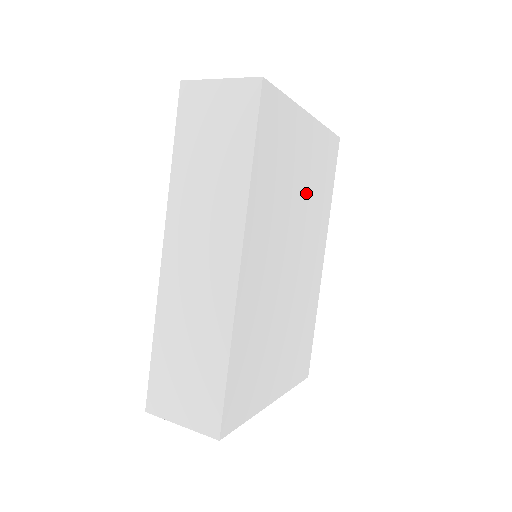
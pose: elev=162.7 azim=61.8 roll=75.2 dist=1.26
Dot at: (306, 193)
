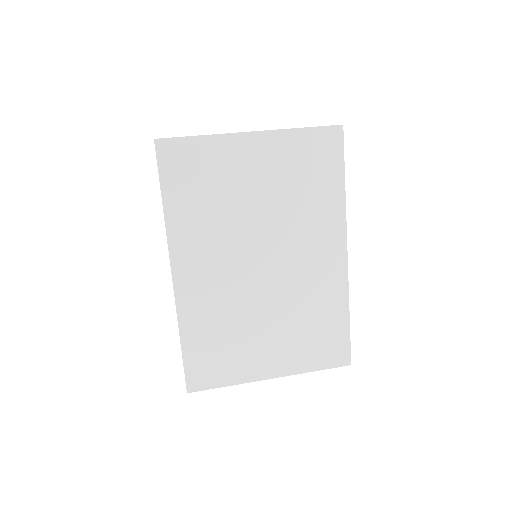
Dot at: (274, 200)
